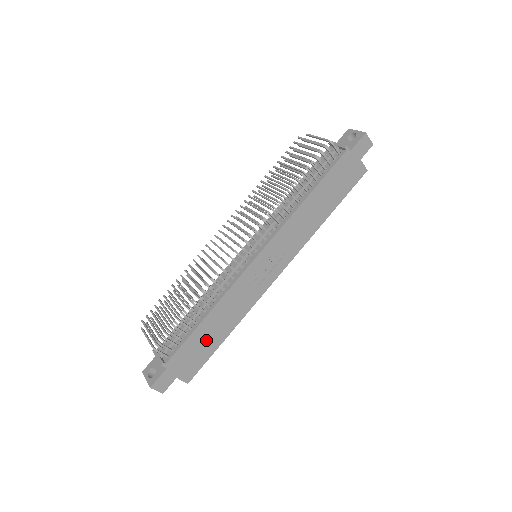
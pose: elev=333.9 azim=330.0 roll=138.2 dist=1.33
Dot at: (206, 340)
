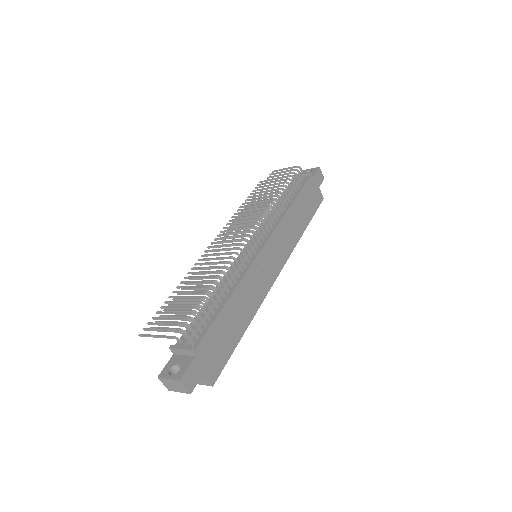
Dot at: (228, 330)
